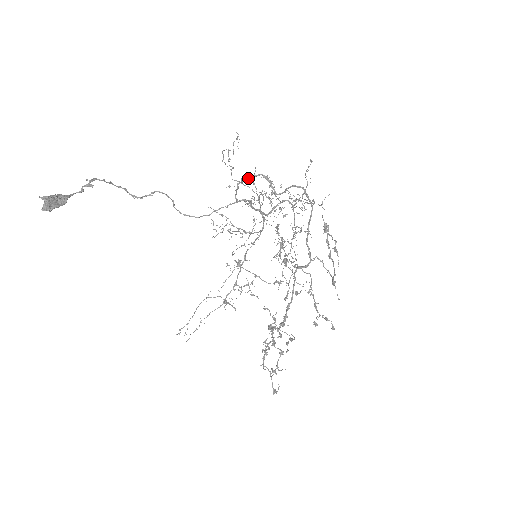
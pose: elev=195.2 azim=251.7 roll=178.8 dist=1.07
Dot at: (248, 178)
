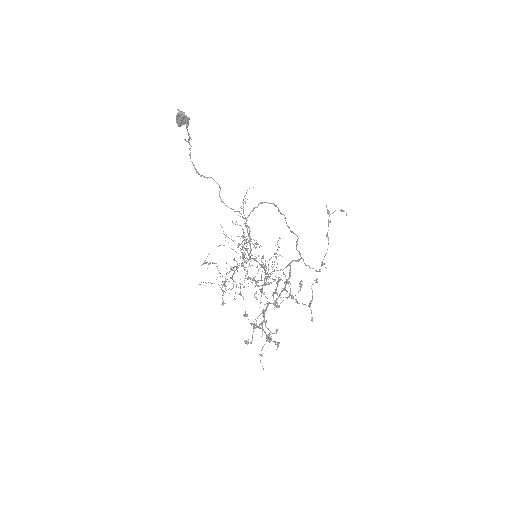
Dot at: (265, 202)
